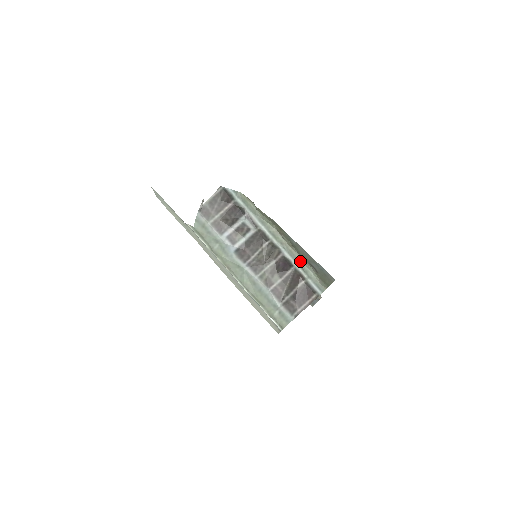
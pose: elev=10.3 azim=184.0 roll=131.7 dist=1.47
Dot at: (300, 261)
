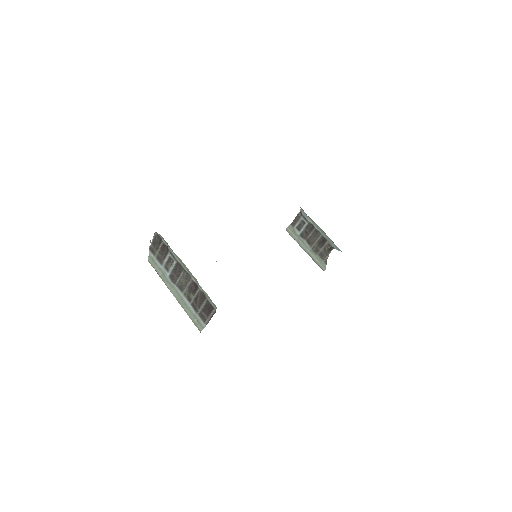
Dot at: (199, 285)
